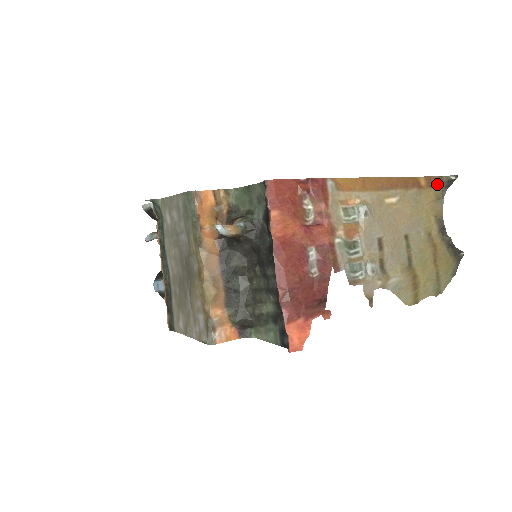
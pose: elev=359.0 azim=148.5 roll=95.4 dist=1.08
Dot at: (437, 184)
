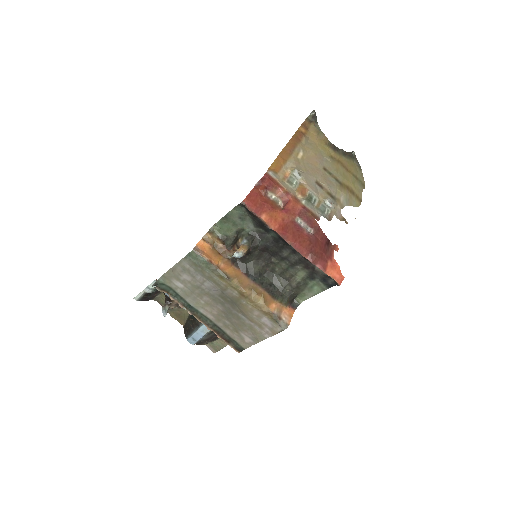
Dot at: (309, 125)
